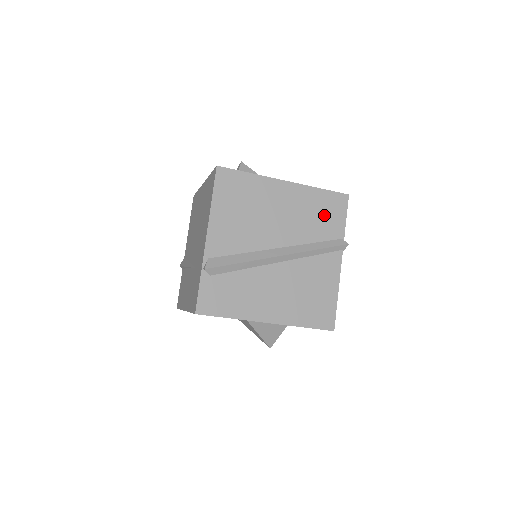
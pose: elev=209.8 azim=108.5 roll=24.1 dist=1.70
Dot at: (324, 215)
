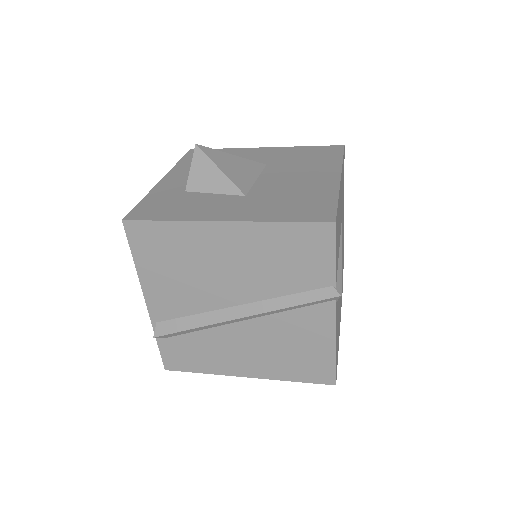
Dot at: (296, 258)
